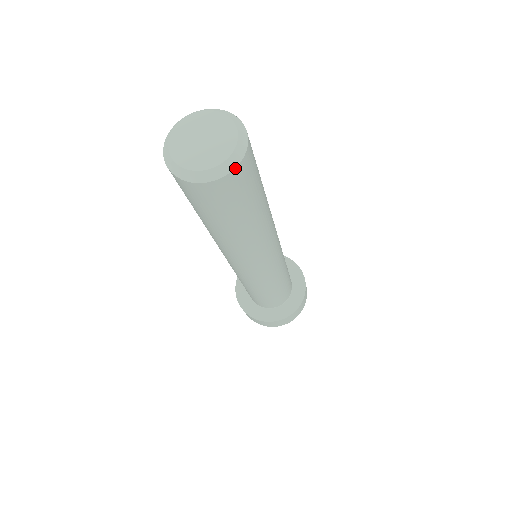
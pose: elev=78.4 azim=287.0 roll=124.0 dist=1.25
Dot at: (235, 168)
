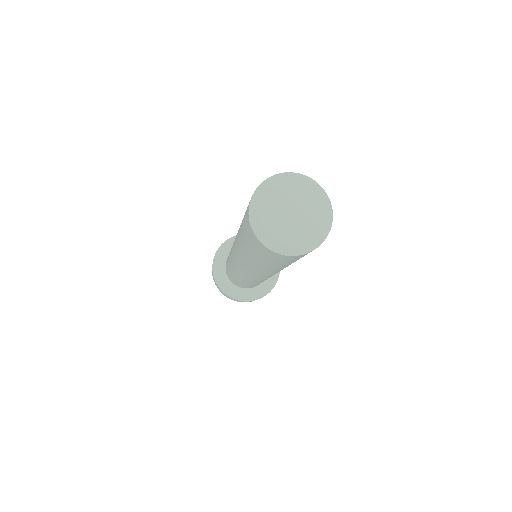
Dot at: (311, 251)
